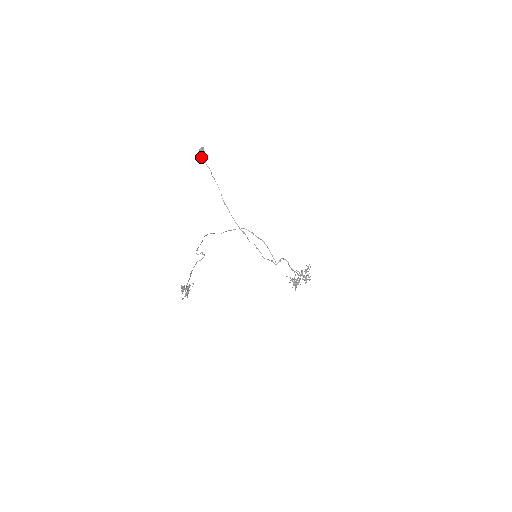
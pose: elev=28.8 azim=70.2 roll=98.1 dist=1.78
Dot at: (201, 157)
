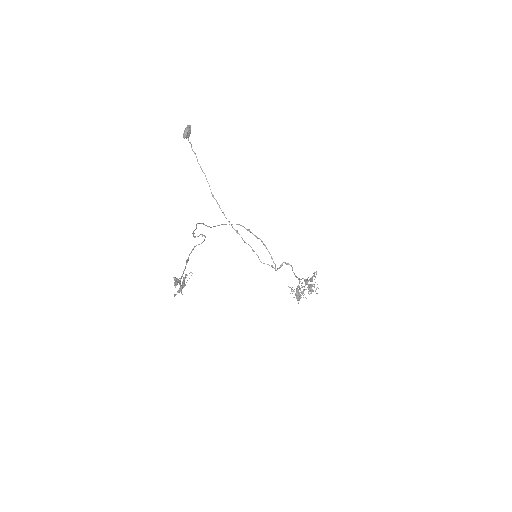
Dot at: (187, 137)
